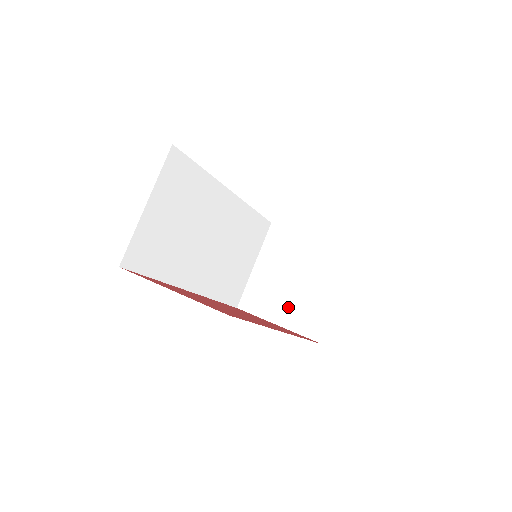
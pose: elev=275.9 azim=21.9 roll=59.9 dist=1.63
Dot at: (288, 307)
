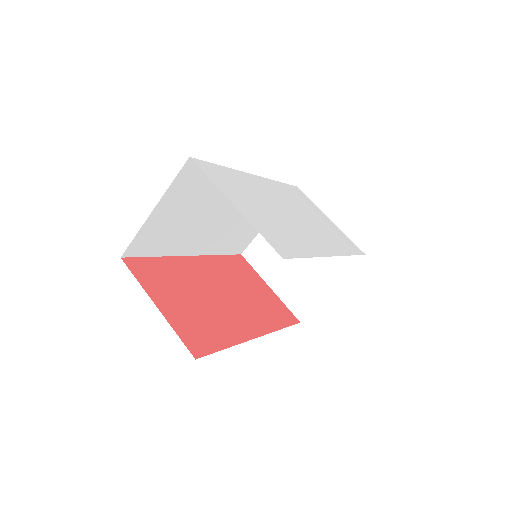
Dot at: (284, 277)
